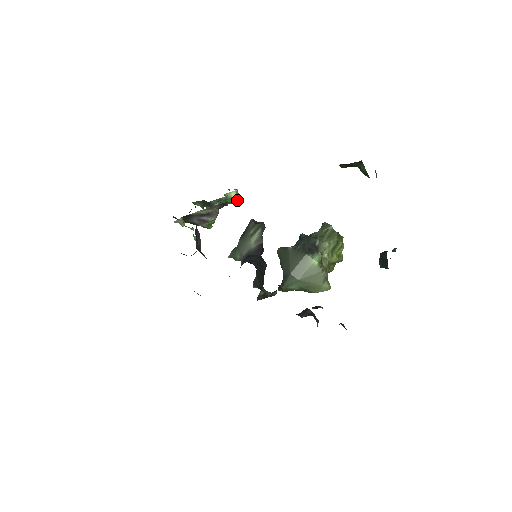
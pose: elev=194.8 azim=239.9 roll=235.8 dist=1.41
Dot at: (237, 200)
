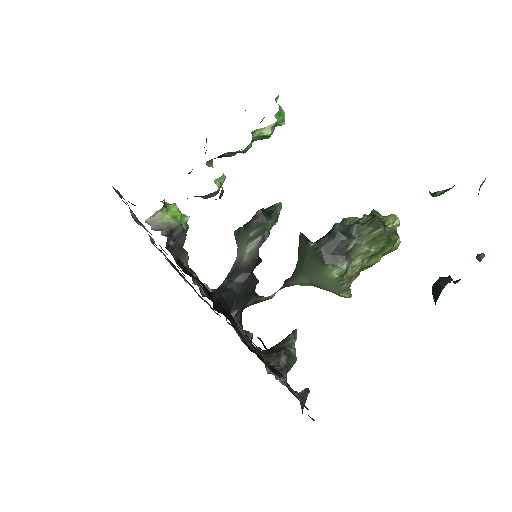
Dot at: (280, 124)
